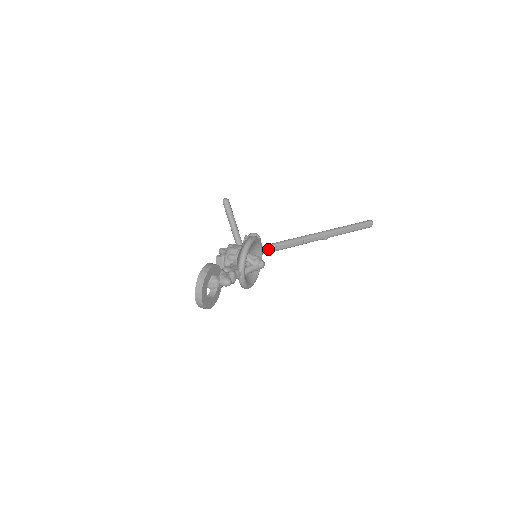
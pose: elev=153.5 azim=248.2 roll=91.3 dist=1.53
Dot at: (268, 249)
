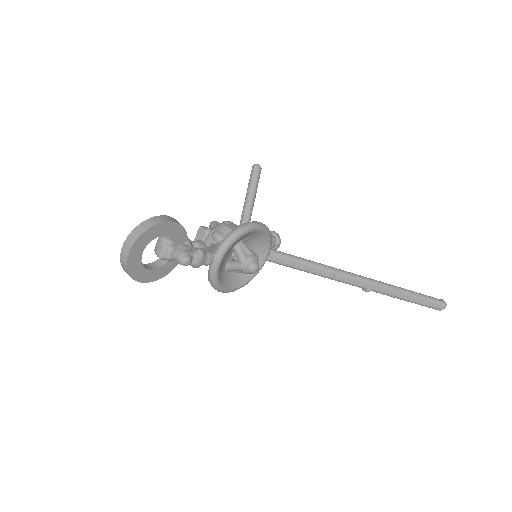
Dot at: (279, 257)
